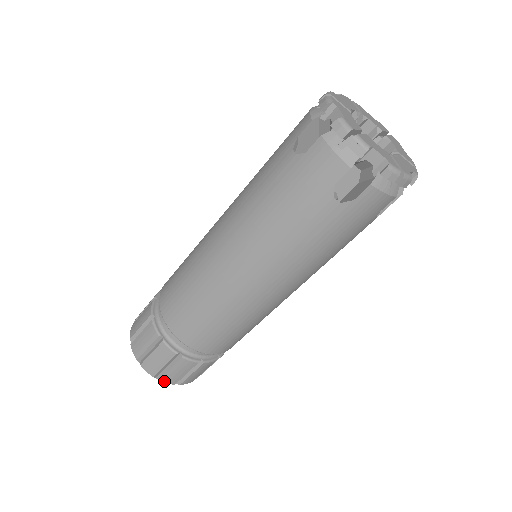
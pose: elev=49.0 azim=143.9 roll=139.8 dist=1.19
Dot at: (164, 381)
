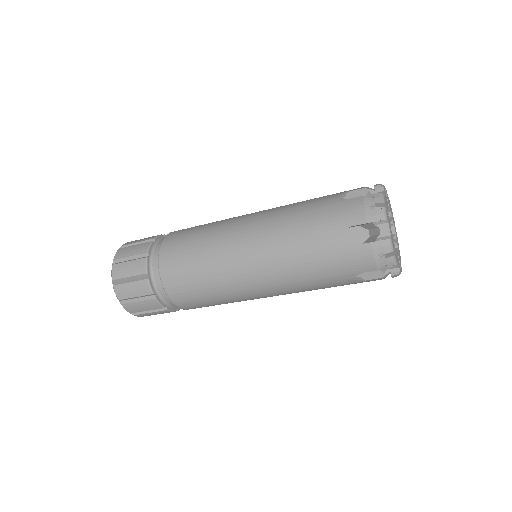
Dot at: (116, 290)
